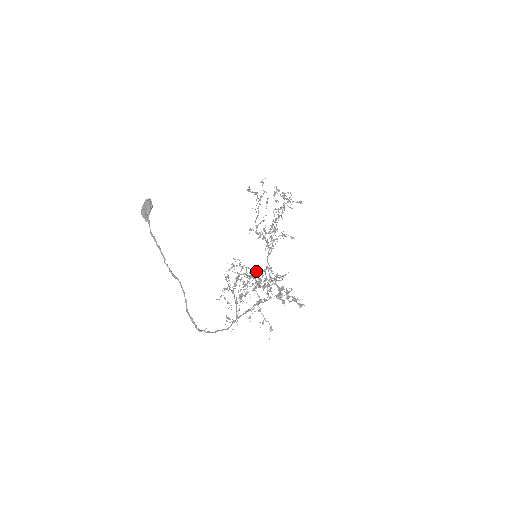
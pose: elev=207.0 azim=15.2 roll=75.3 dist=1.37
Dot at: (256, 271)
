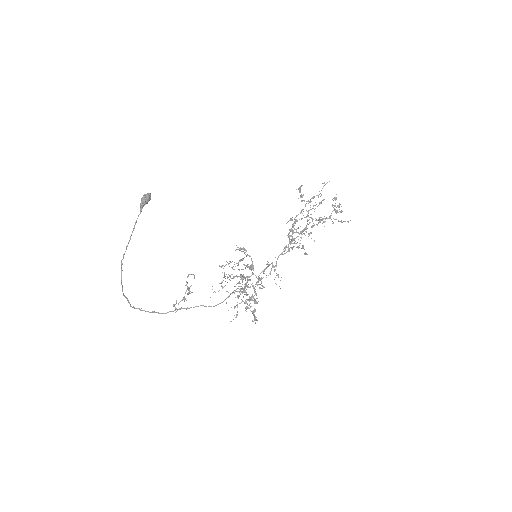
Dot at: (250, 267)
